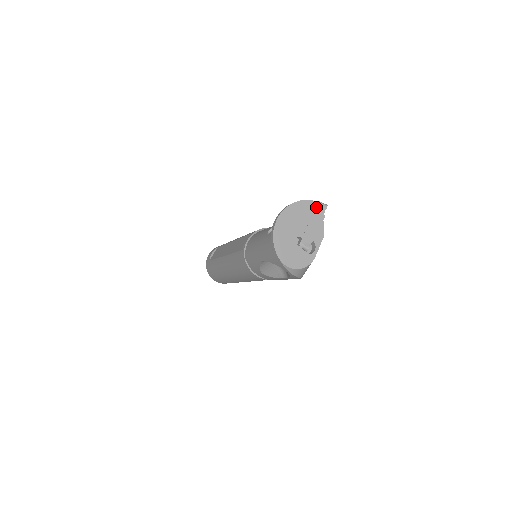
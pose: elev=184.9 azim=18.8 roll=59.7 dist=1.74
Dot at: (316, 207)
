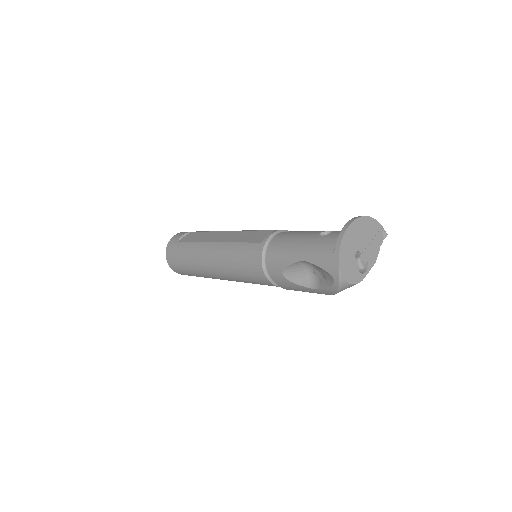
Dot at: (380, 231)
